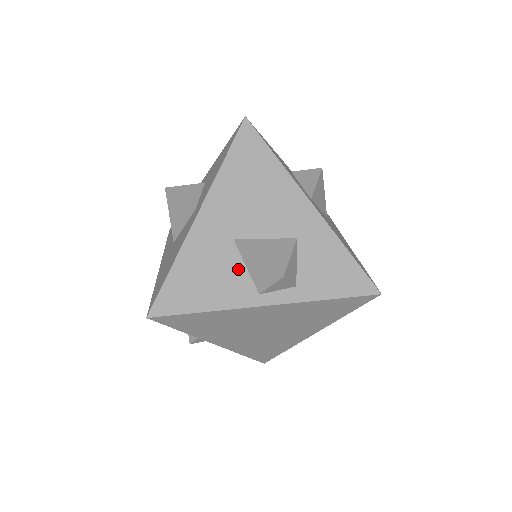
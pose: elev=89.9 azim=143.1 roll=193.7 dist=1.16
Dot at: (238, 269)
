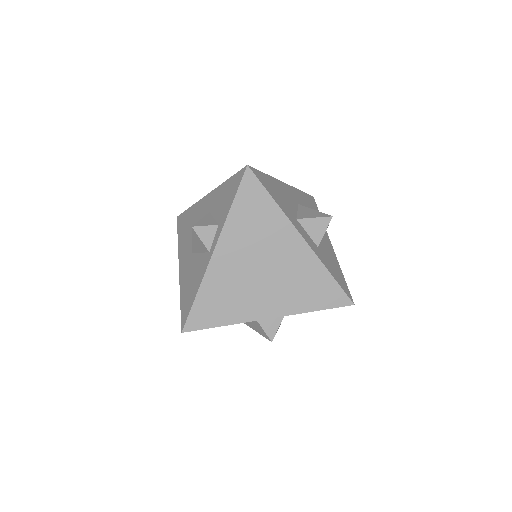
Dot at: (198, 259)
